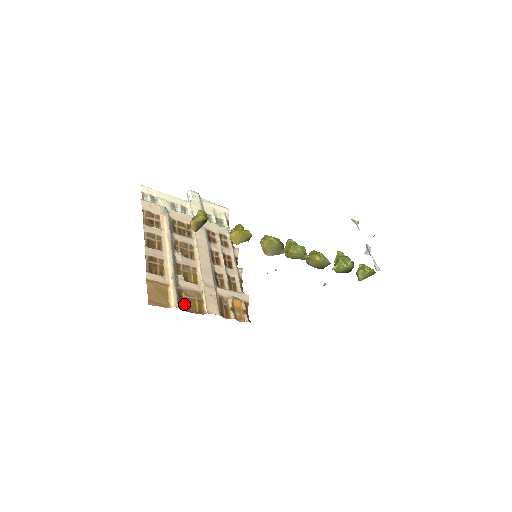
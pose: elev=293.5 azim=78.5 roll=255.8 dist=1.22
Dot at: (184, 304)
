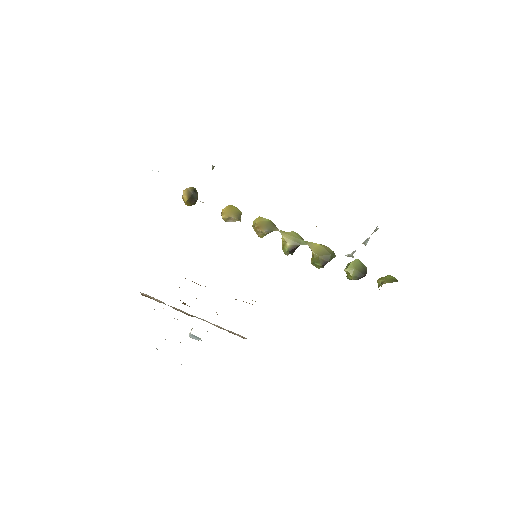
Dot at: occluded
